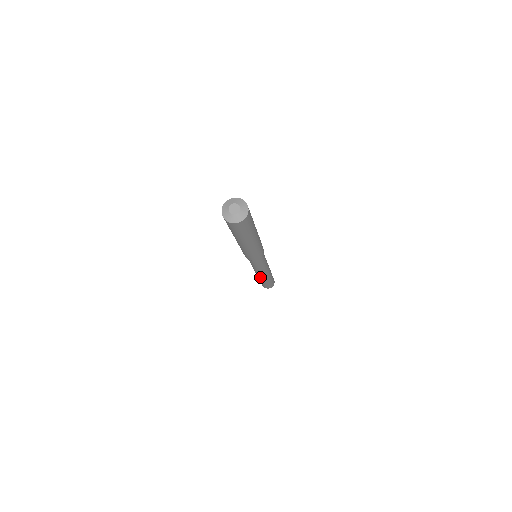
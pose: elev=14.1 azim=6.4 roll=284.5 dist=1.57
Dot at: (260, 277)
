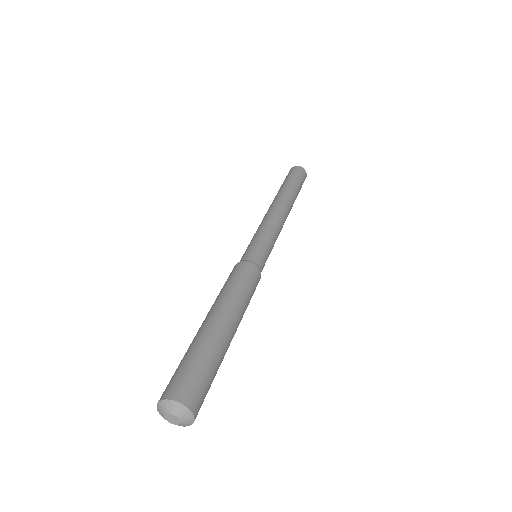
Dot at: occluded
